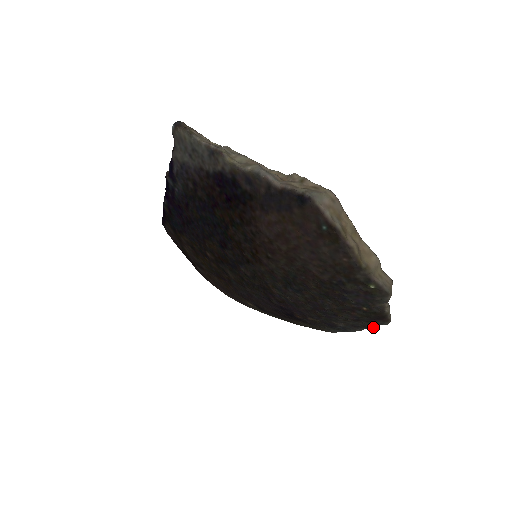
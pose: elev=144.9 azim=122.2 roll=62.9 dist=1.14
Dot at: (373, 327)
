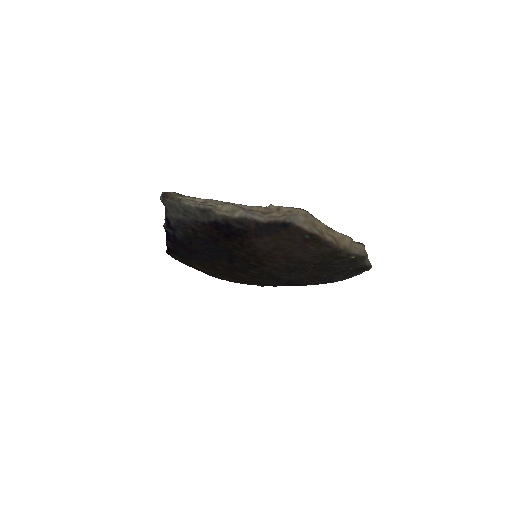
Dot at: occluded
